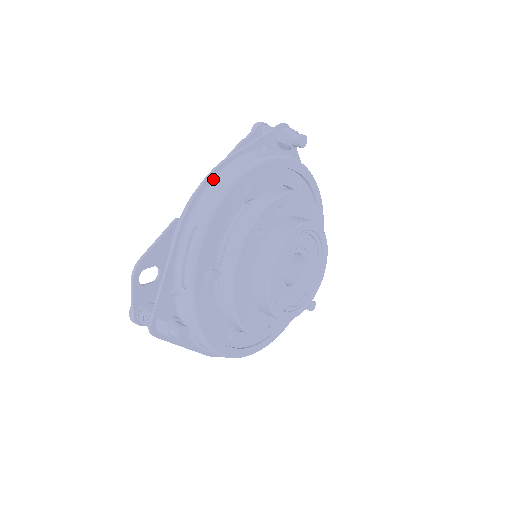
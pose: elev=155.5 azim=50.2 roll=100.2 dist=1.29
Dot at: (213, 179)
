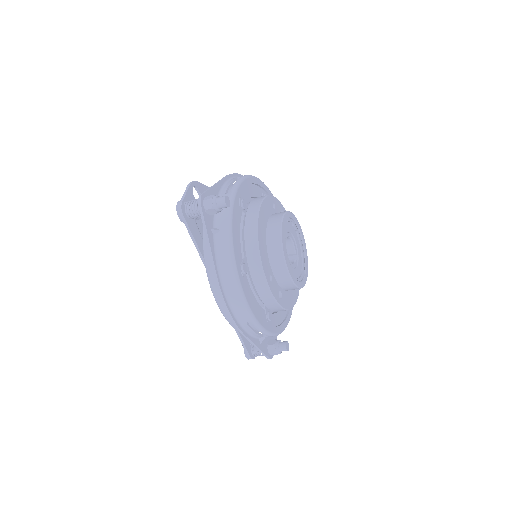
Dot at: occluded
